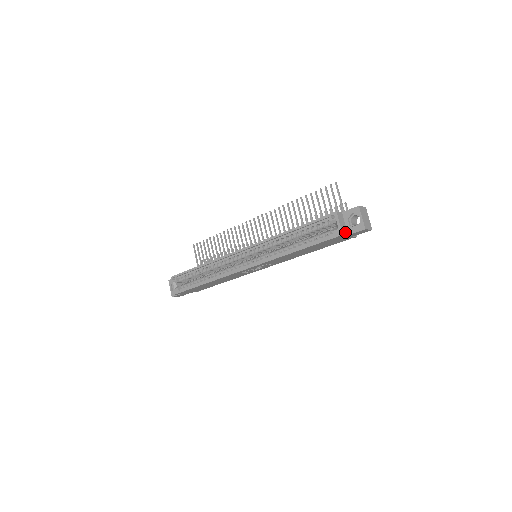
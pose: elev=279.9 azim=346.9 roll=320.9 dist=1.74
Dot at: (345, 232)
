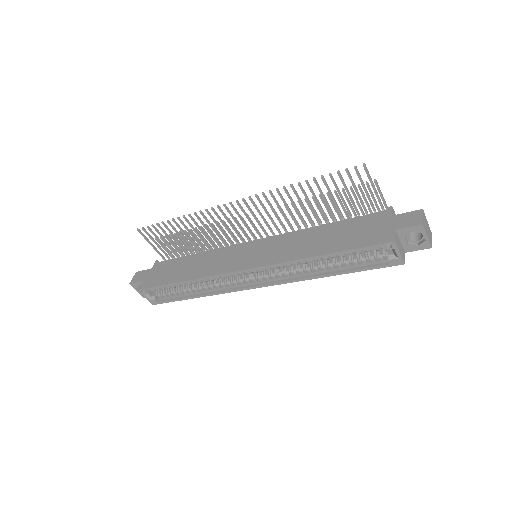
Dot at: (404, 254)
